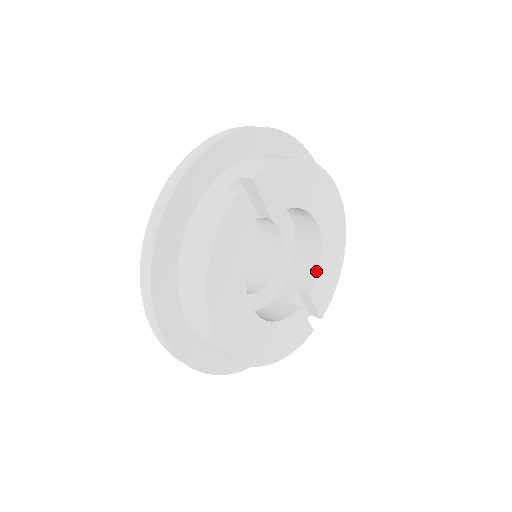
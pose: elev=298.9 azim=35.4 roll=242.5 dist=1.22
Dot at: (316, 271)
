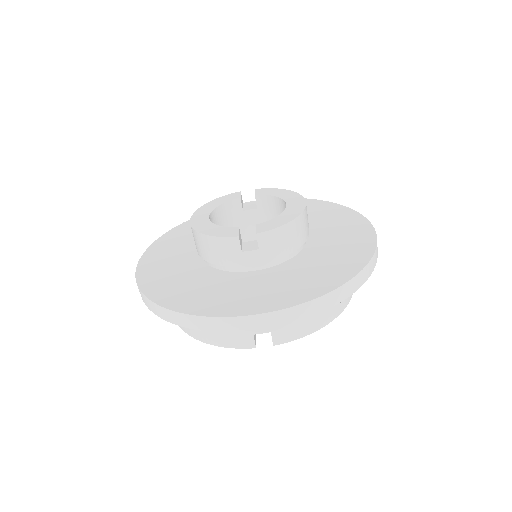
Dot at: occluded
